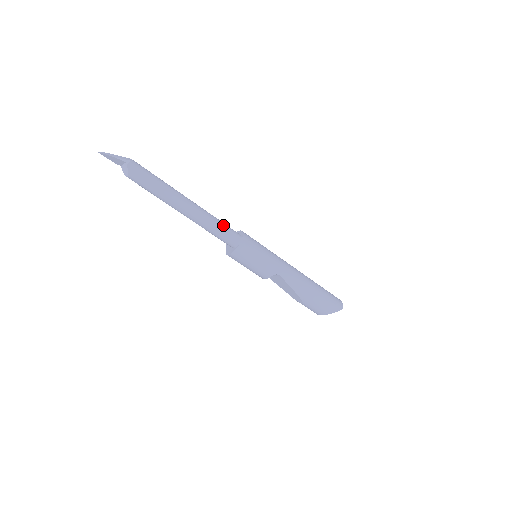
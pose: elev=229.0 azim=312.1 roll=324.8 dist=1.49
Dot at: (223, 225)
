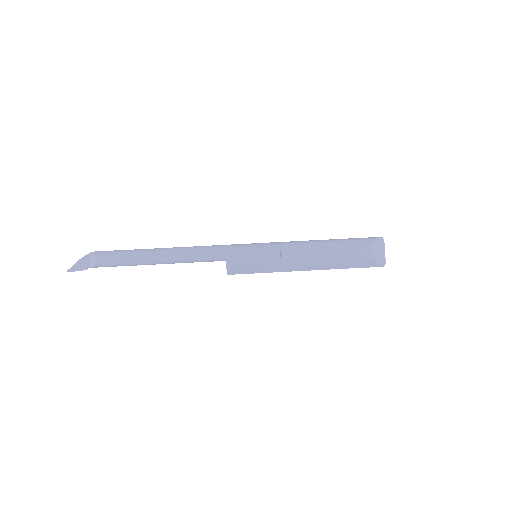
Dot at: occluded
